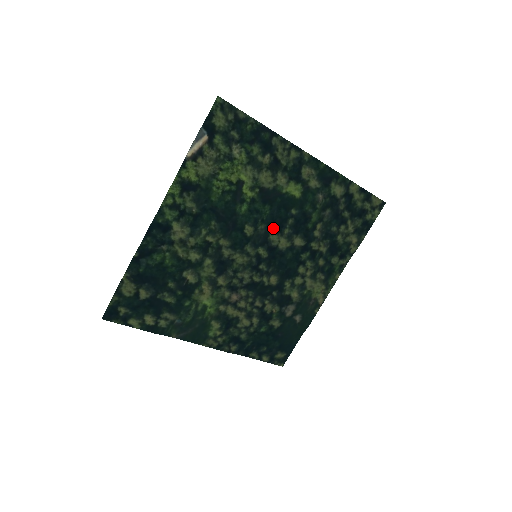
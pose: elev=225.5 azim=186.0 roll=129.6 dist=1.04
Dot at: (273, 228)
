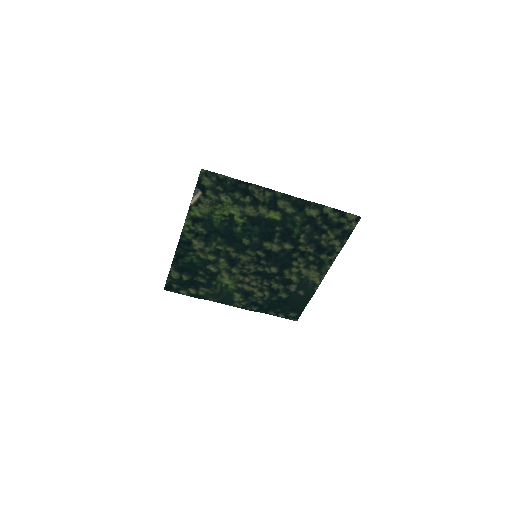
Dot at: (265, 239)
